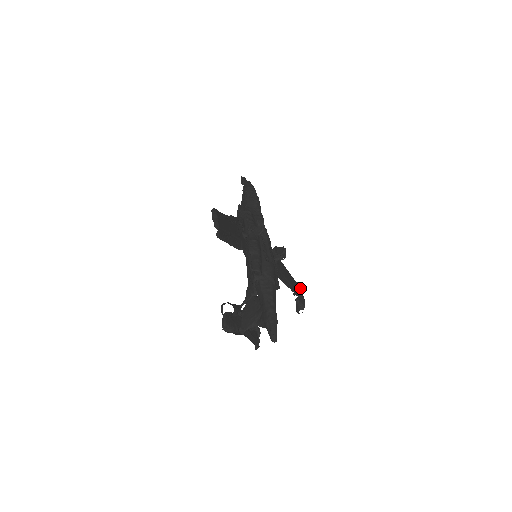
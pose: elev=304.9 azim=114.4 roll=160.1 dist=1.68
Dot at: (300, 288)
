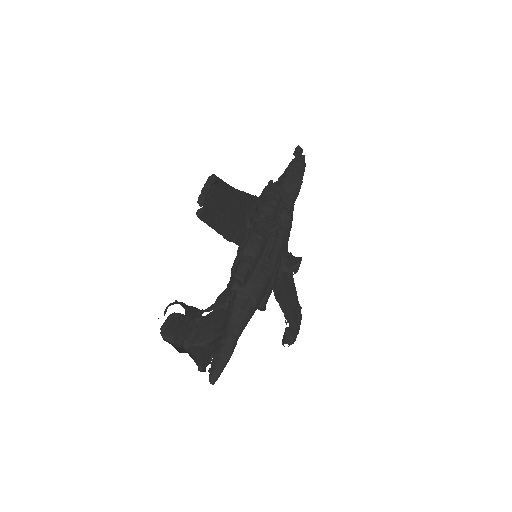
Dot at: (301, 316)
